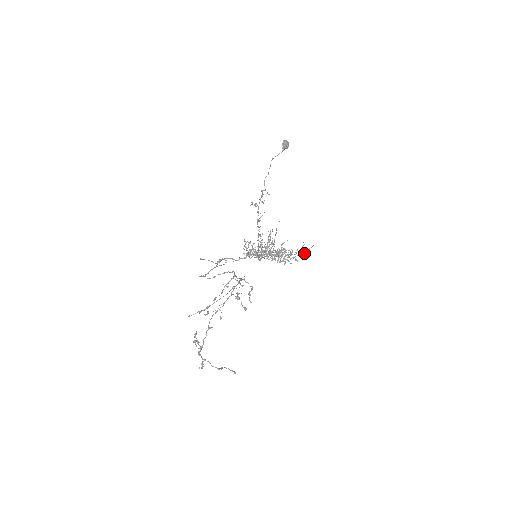
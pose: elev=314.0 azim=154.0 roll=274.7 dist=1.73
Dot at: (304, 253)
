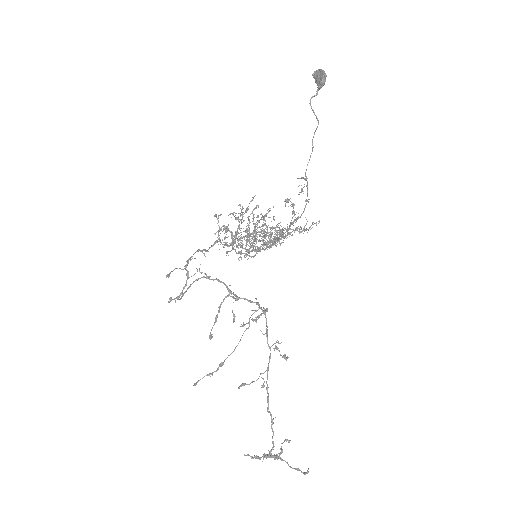
Dot at: occluded
